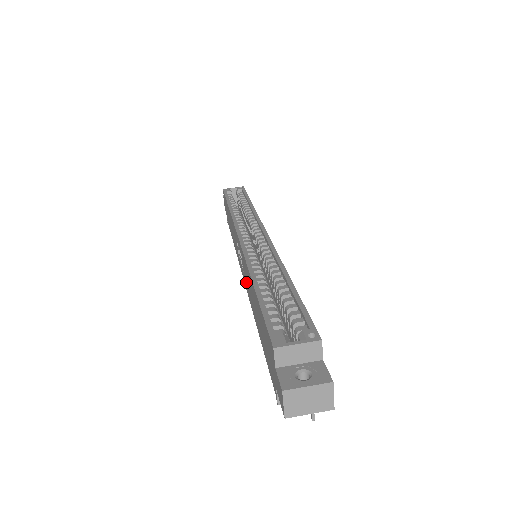
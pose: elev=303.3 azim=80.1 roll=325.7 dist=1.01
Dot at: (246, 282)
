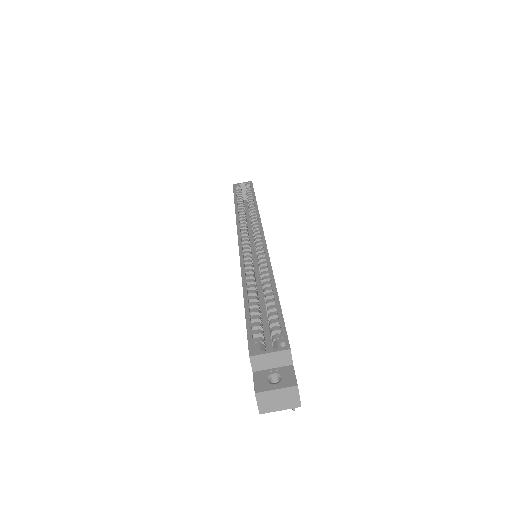
Dot at: occluded
